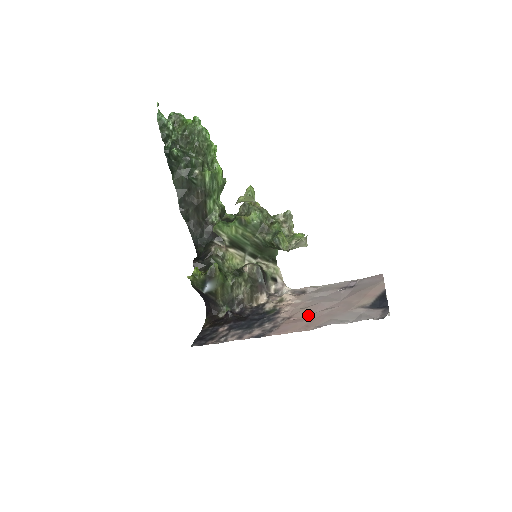
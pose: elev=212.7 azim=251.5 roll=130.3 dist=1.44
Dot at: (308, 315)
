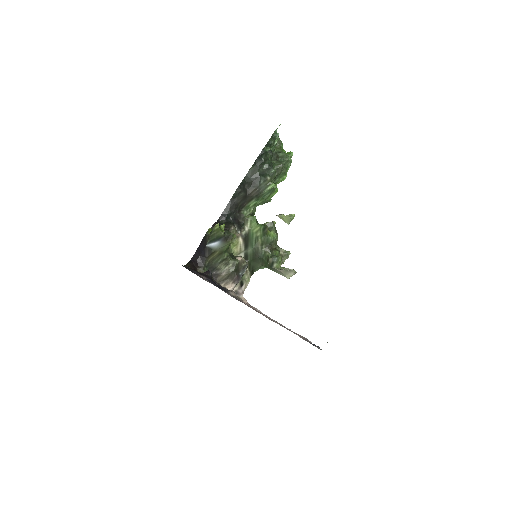
Dot at: occluded
